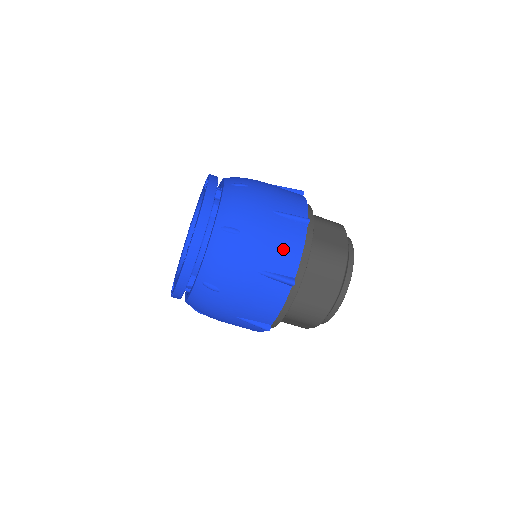
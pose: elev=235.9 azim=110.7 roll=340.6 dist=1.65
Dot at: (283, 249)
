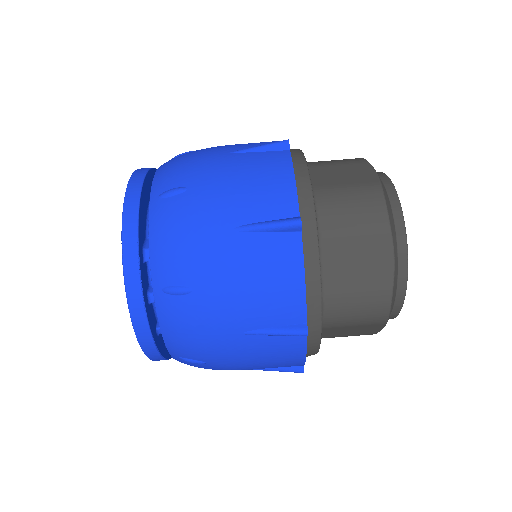
Dot at: occluded
